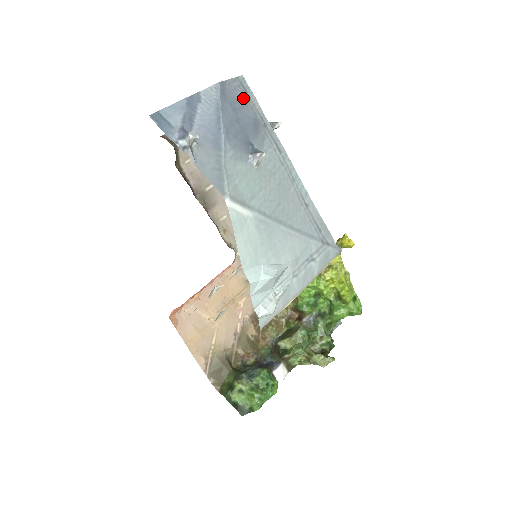
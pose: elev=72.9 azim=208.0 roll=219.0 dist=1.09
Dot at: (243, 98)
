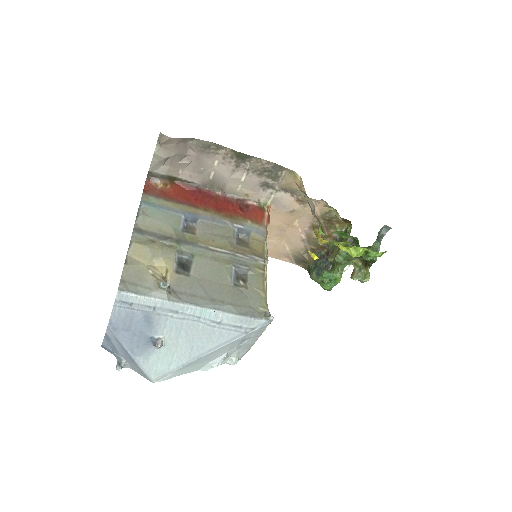
Dot at: (128, 312)
